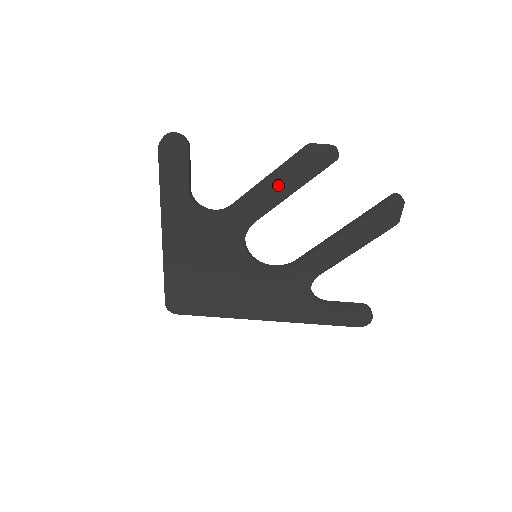
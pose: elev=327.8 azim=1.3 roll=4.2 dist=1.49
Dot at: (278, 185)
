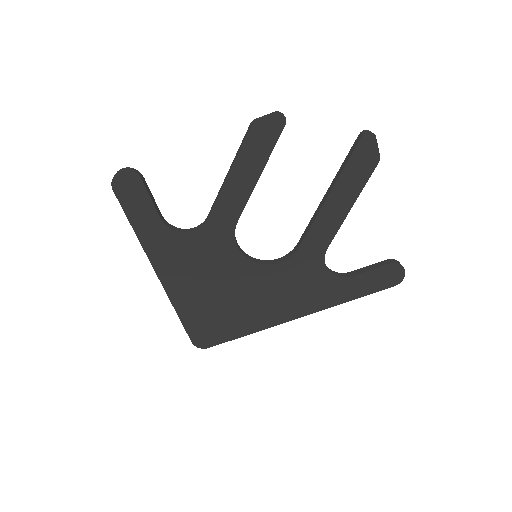
Dot at: (241, 175)
